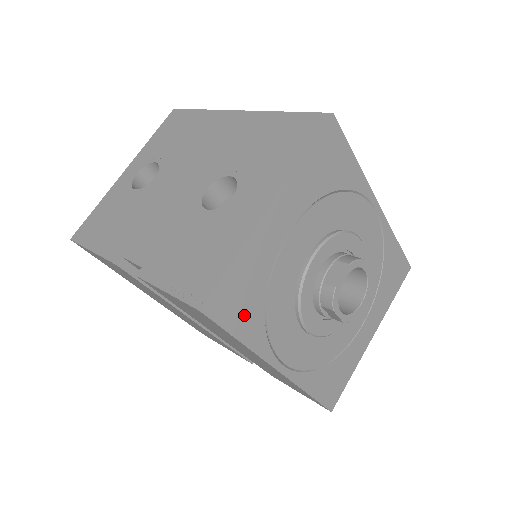
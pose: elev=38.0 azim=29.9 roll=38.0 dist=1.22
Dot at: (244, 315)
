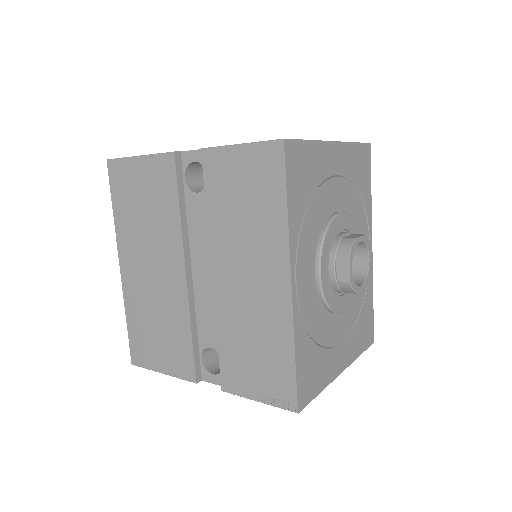
Dot at: (297, 189)
